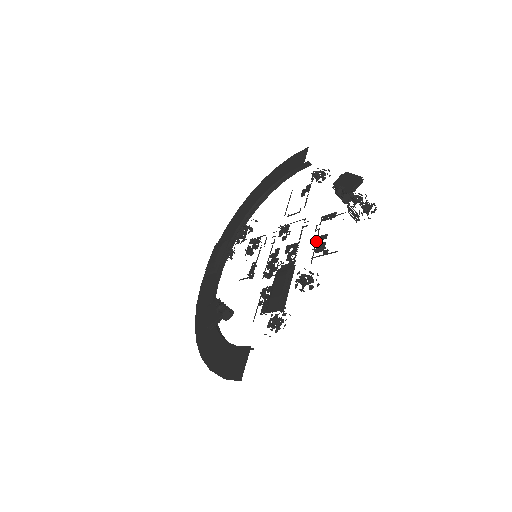
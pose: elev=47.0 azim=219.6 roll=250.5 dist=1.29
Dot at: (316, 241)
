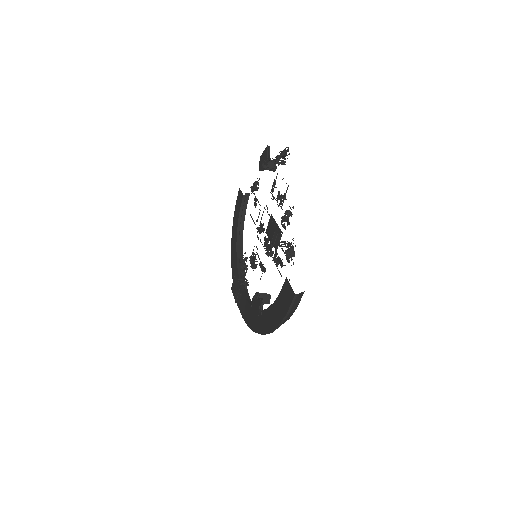
Dot at: occluded
